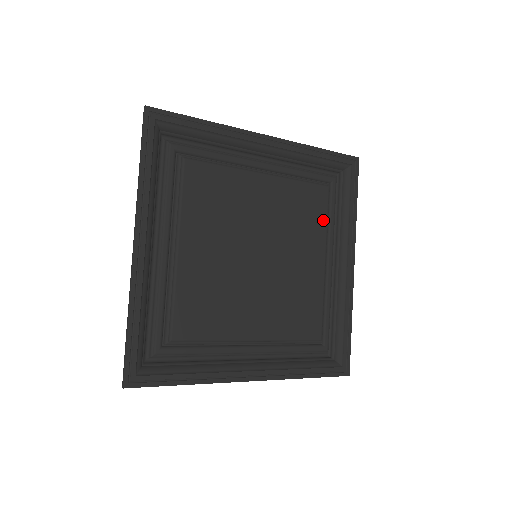
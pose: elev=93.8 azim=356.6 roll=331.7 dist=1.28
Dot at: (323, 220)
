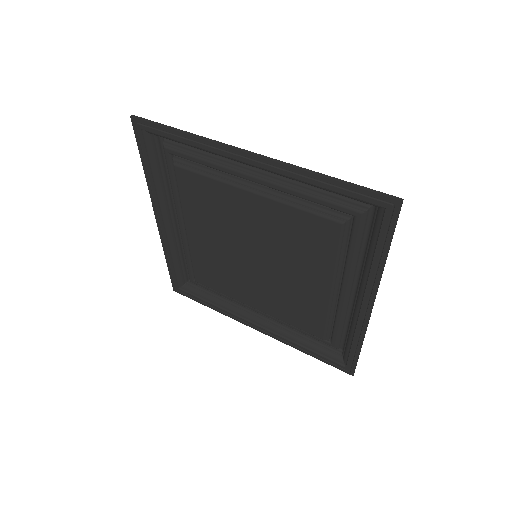
Dot at: (331, 254)
